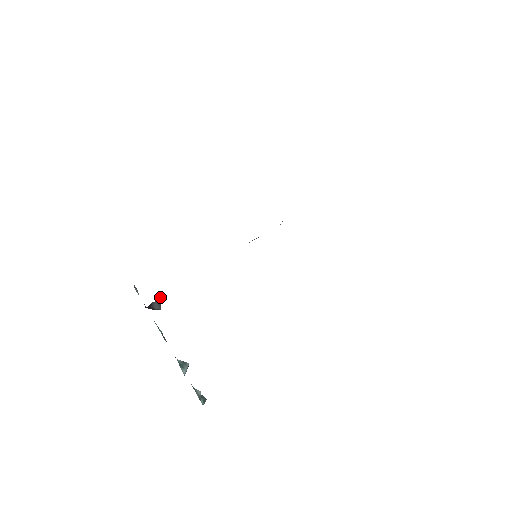
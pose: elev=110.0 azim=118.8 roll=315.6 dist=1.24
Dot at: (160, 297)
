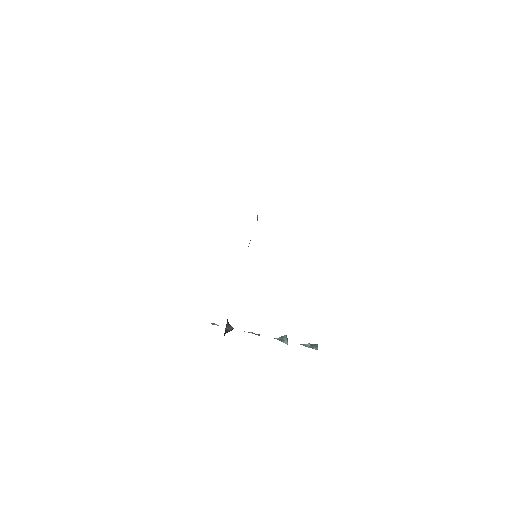
Dot at: occluded
